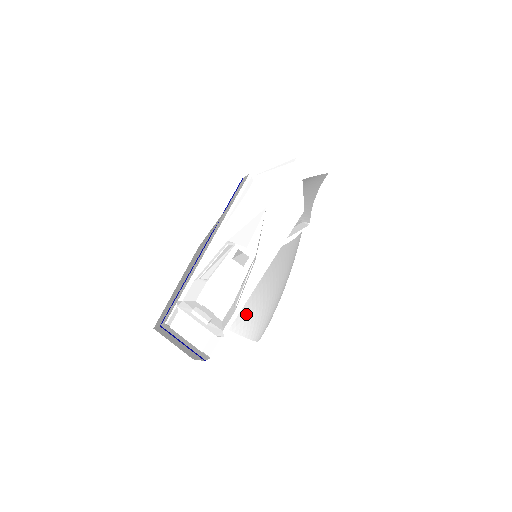
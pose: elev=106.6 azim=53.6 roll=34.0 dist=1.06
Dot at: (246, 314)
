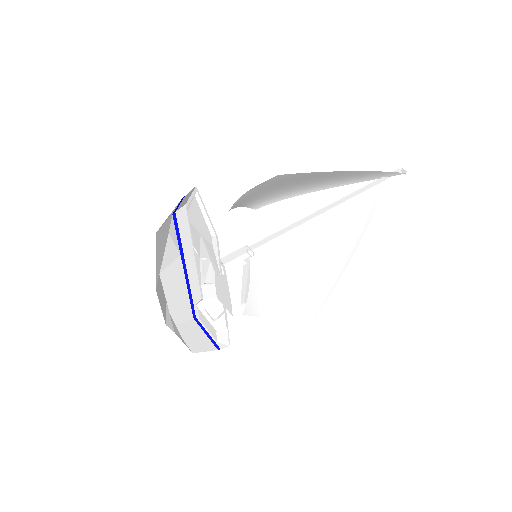
Dot at: (271, 303)
